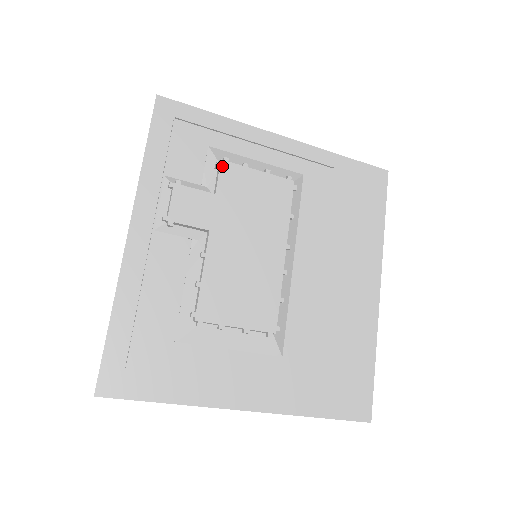
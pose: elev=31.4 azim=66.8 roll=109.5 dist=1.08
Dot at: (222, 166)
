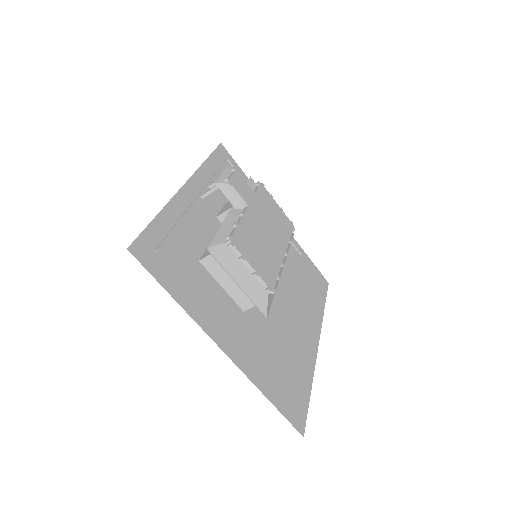
Dot at: (261, 185)
